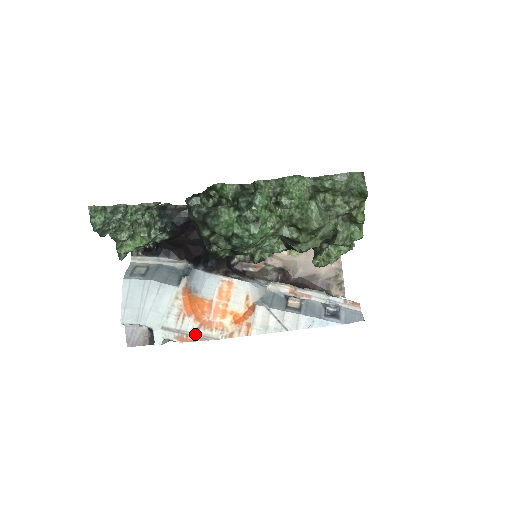
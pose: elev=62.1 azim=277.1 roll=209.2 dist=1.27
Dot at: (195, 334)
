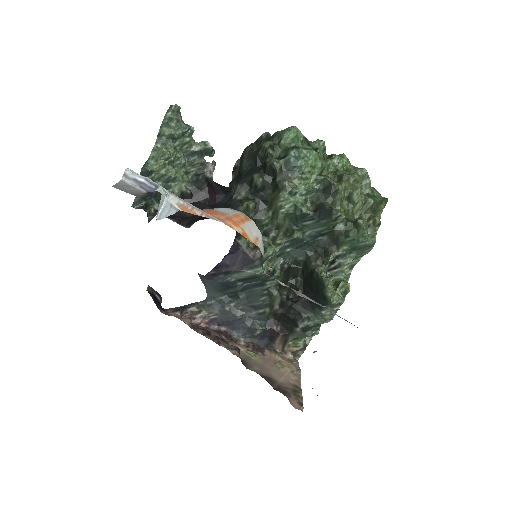
Dot at: (203, 211)
